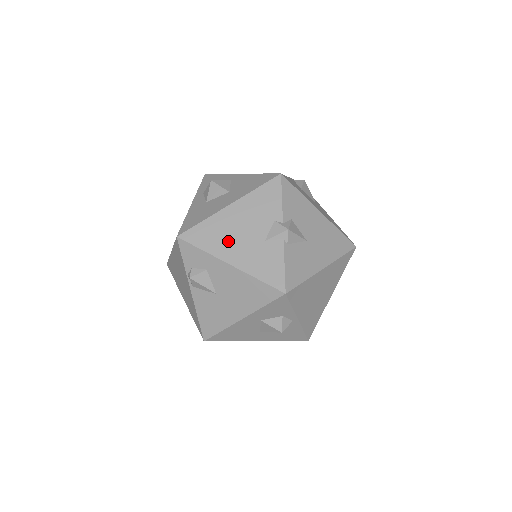
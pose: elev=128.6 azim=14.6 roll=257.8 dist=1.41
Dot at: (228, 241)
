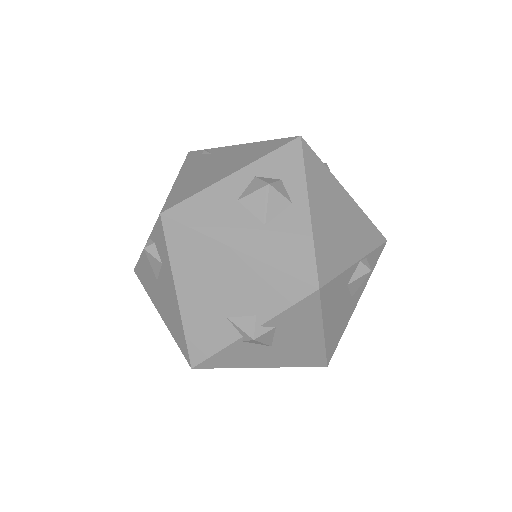
Dot at: (198, 277)
